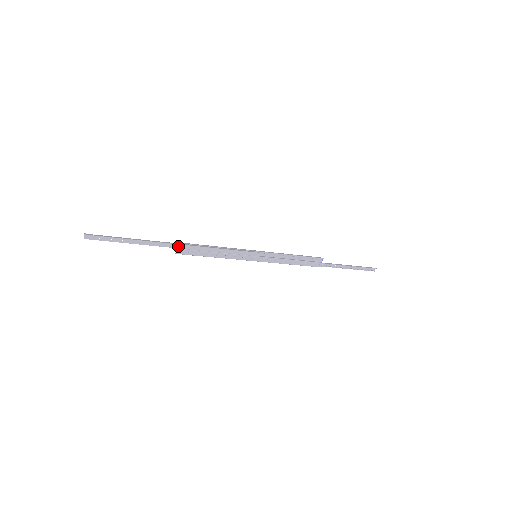
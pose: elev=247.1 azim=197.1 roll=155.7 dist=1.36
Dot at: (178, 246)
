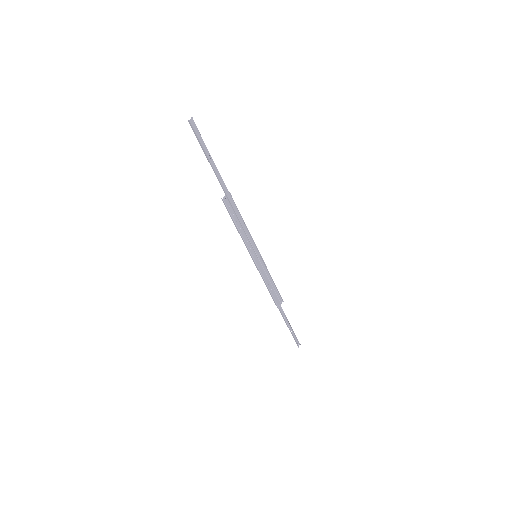
Dot at: (228, 194)
